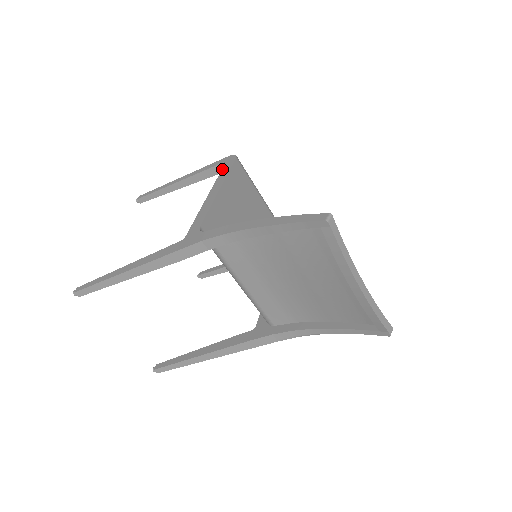
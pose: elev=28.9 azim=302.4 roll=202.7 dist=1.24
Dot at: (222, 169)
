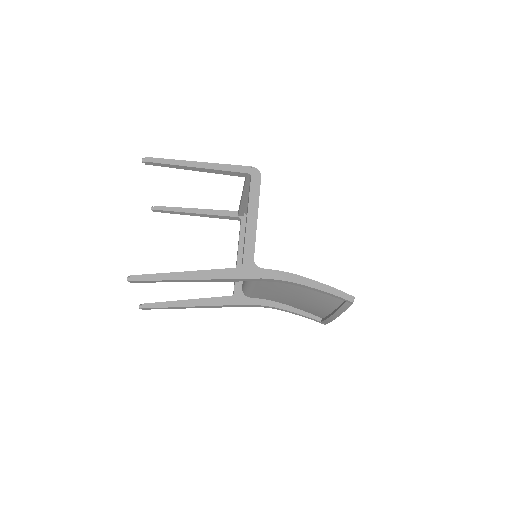
Dot at: (251, 185)
